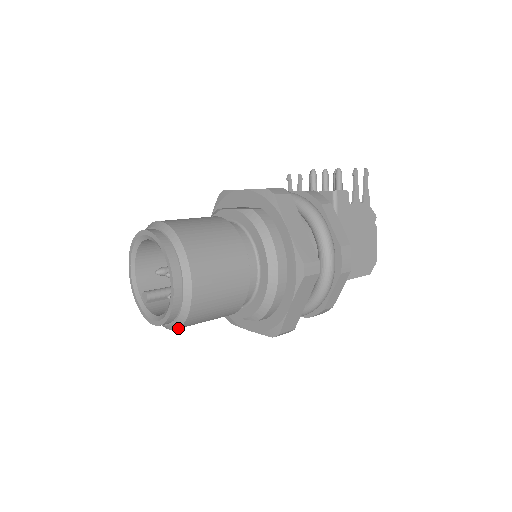
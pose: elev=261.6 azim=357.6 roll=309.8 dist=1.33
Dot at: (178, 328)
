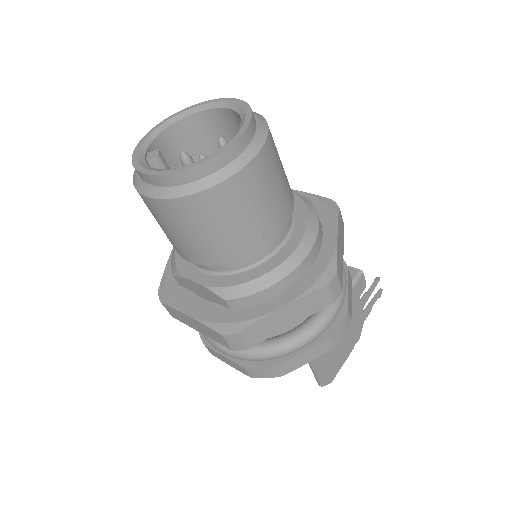
Dot at: (172, 200)
